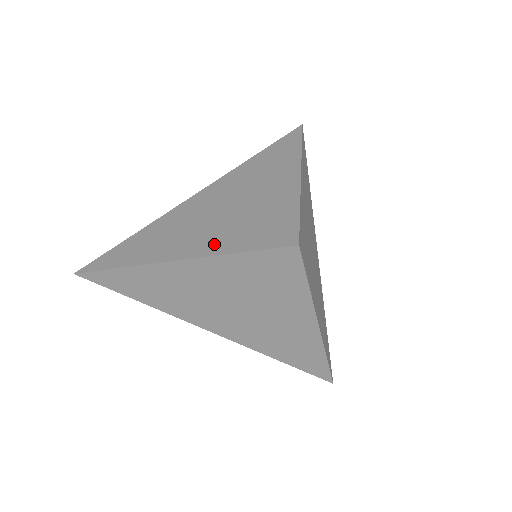
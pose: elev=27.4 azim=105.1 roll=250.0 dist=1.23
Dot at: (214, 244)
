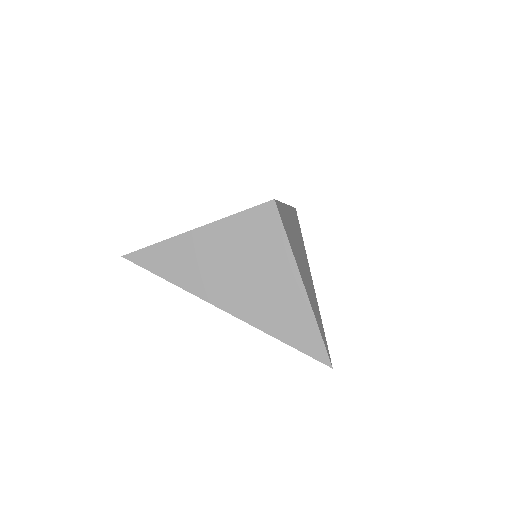
Dot at: occluded
